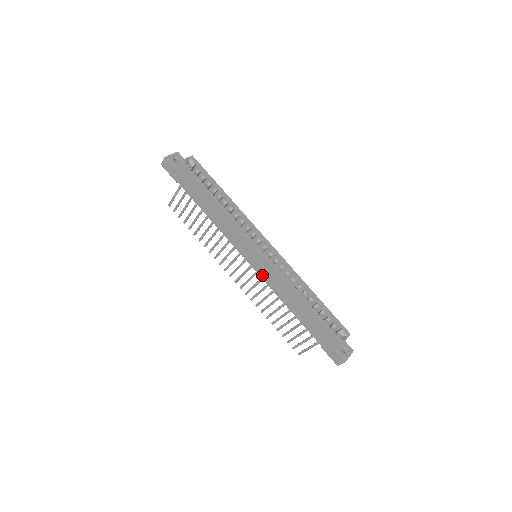
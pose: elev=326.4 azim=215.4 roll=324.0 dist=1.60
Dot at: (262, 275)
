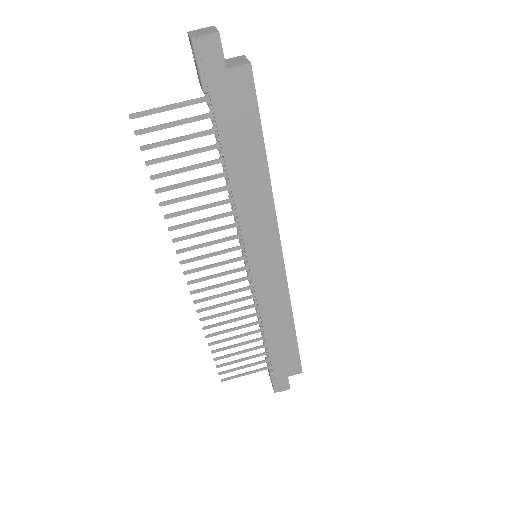
Dot at: (259, 286)
